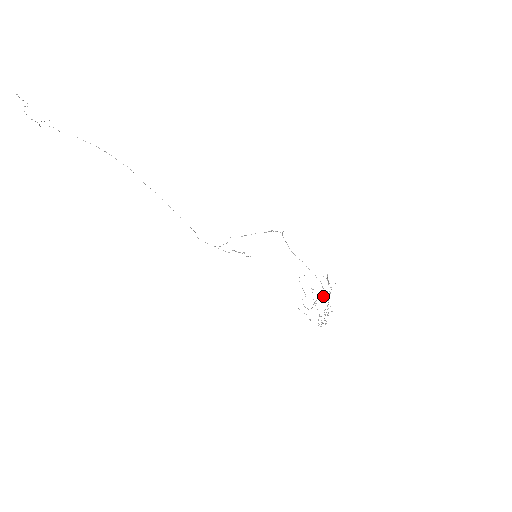
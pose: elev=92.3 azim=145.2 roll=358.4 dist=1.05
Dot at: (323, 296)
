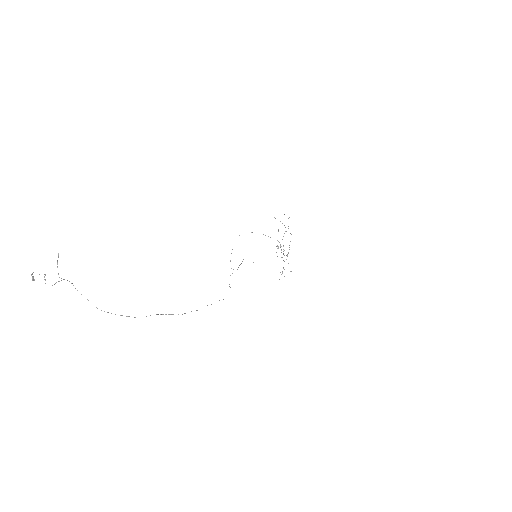
Dot at: occluded
